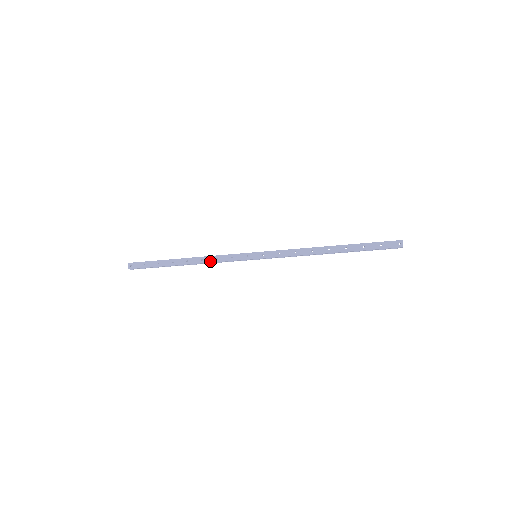
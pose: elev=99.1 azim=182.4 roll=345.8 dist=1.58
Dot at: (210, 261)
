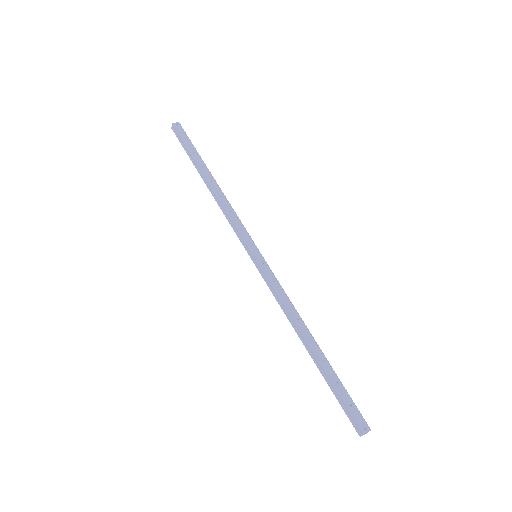
Dot at: (225, 205)
